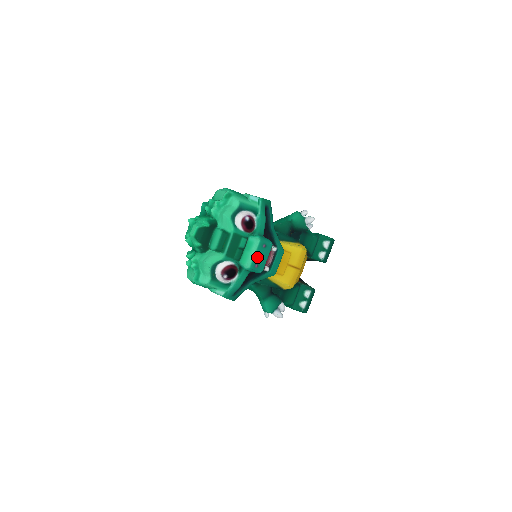
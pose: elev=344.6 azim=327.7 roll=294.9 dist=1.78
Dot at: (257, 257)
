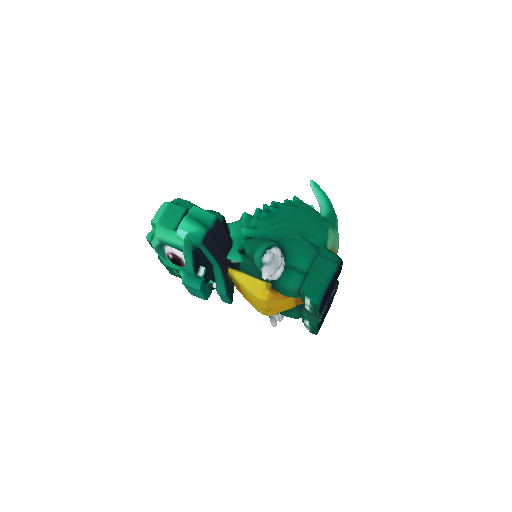
Dot at: (190, 291)
